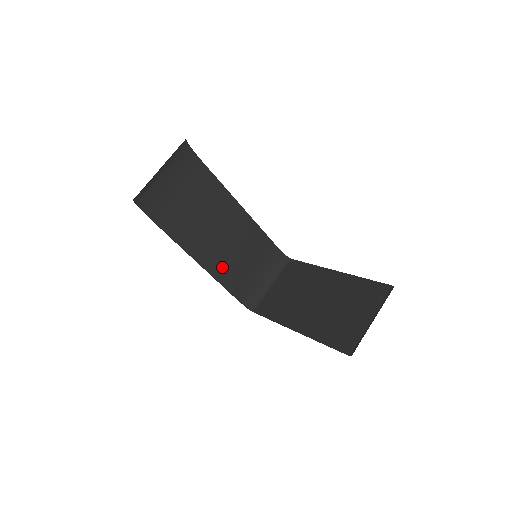
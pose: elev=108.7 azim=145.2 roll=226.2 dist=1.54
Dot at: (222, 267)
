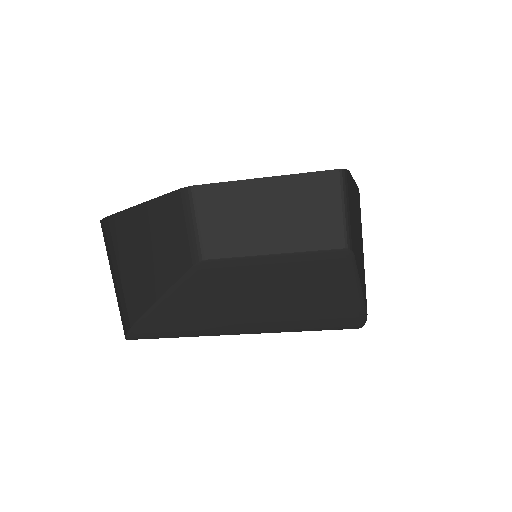
Dot at: (175, 265)
